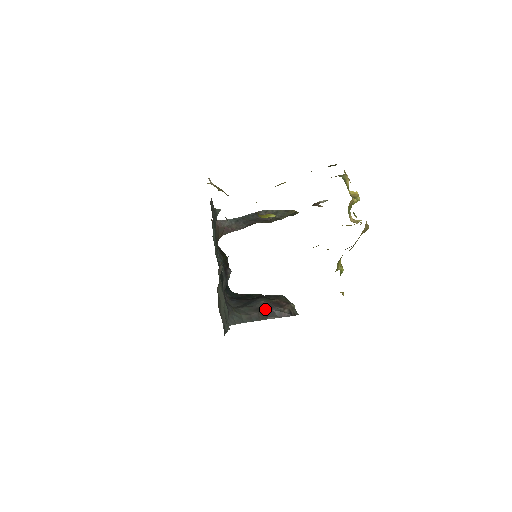
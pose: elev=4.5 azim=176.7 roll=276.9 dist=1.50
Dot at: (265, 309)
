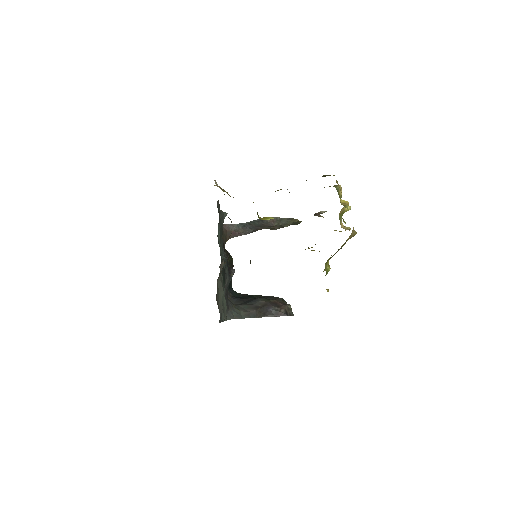
Dot at: (263, 308)
